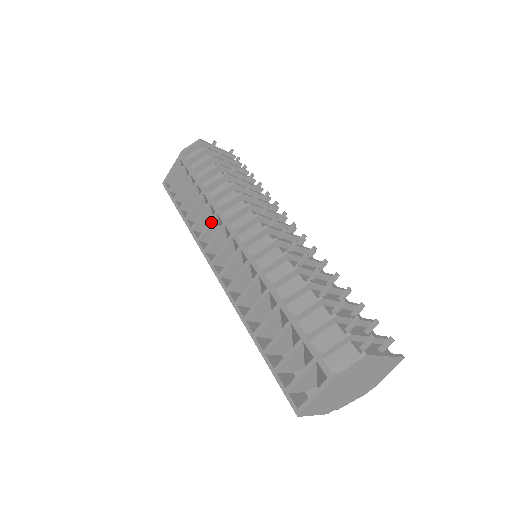
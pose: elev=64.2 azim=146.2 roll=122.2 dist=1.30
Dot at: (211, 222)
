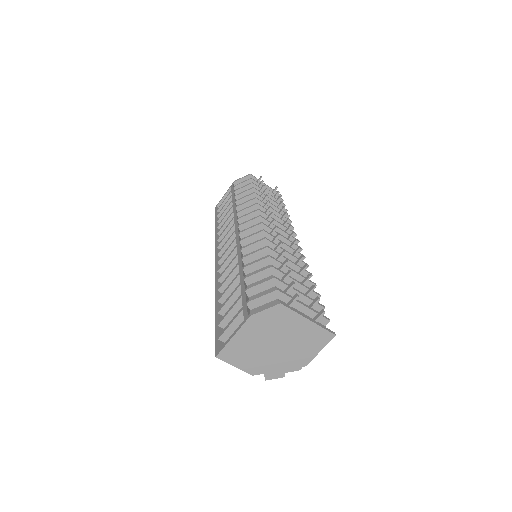
Dot at: (229, 225)
